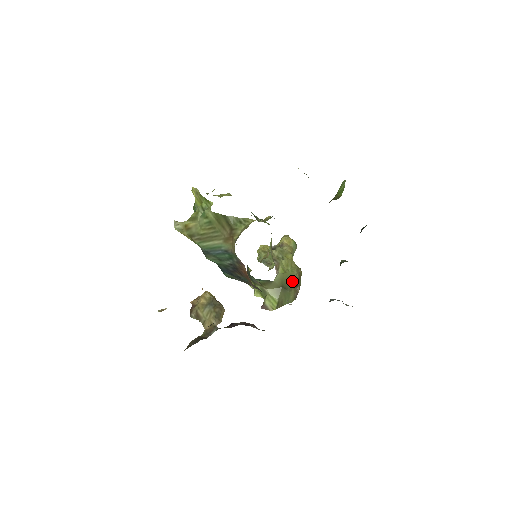
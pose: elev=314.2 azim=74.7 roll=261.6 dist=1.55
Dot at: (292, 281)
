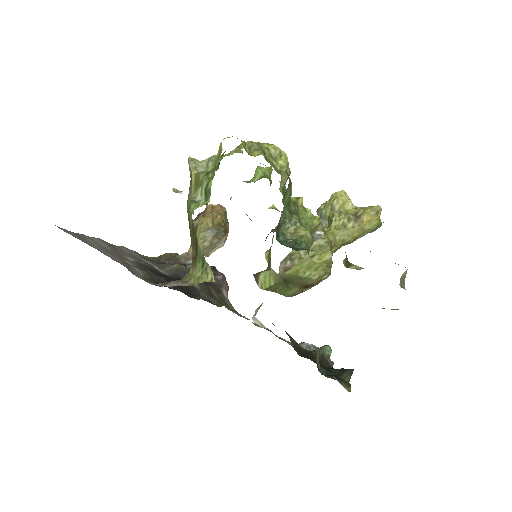
Dot at: (302, 282)
